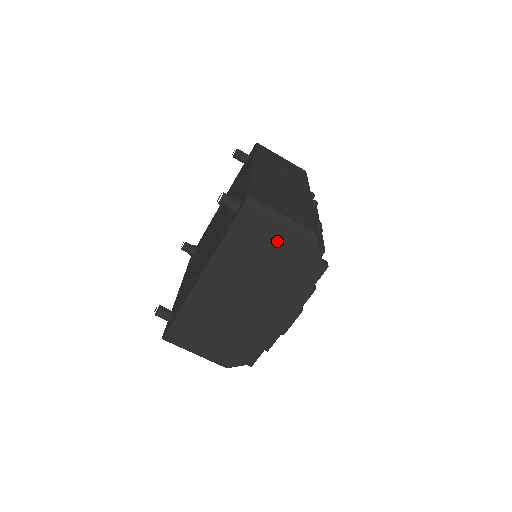
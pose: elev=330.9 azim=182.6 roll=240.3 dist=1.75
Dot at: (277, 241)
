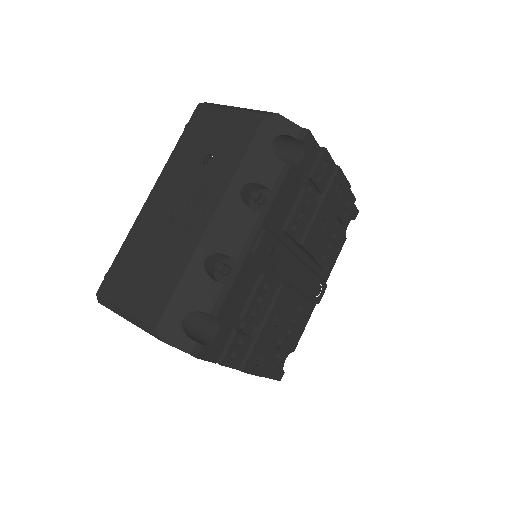
Dot at: occluded
